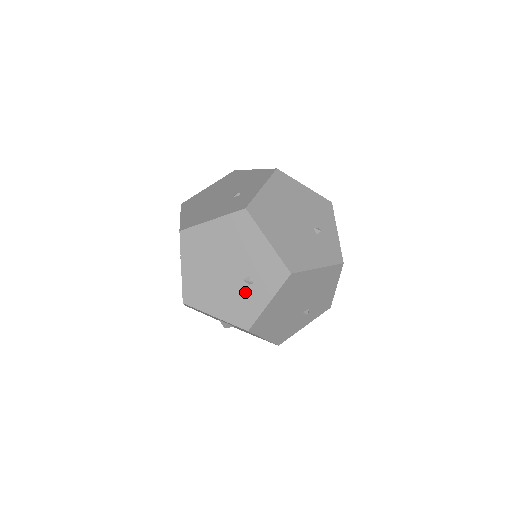
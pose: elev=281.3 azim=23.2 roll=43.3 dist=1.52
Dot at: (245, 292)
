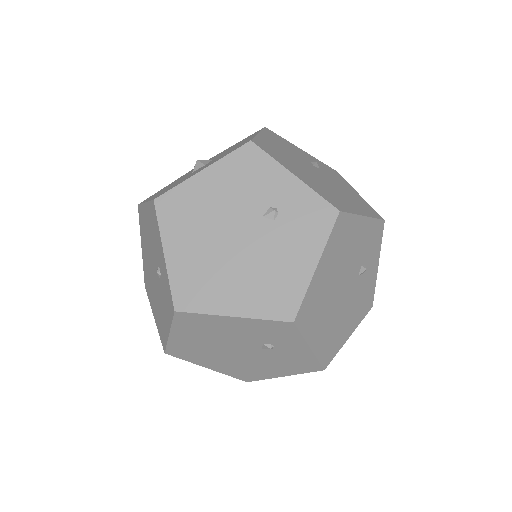
Dot at: (278, 354)
